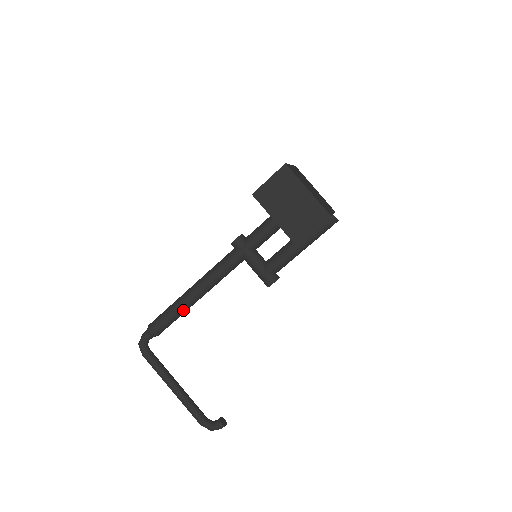
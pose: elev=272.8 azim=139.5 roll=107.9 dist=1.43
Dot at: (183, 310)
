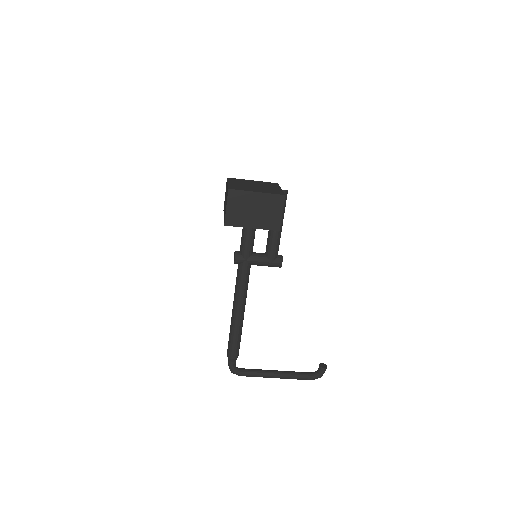
Dot at: (241, 328)
